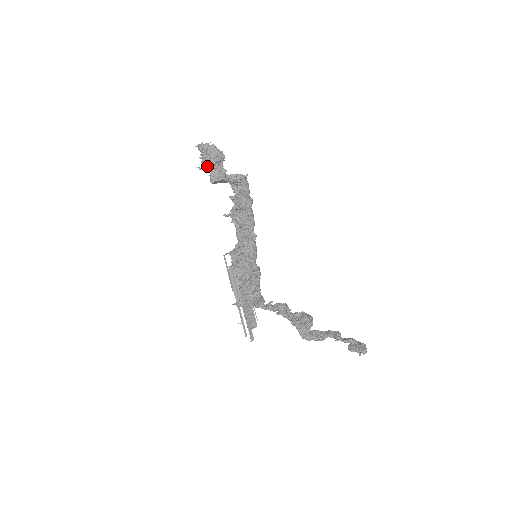
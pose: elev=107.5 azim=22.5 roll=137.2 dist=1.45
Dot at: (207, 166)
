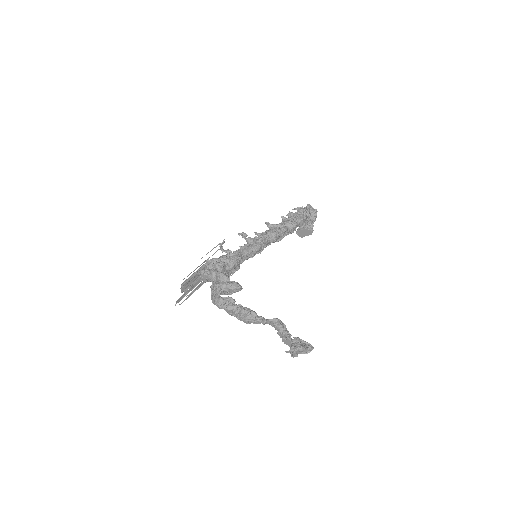
Dot at: occluded
